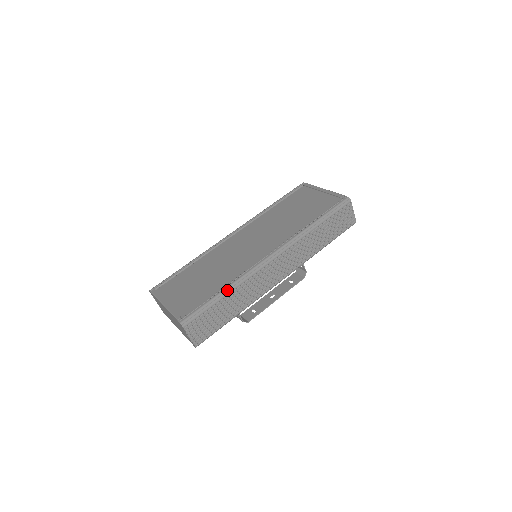
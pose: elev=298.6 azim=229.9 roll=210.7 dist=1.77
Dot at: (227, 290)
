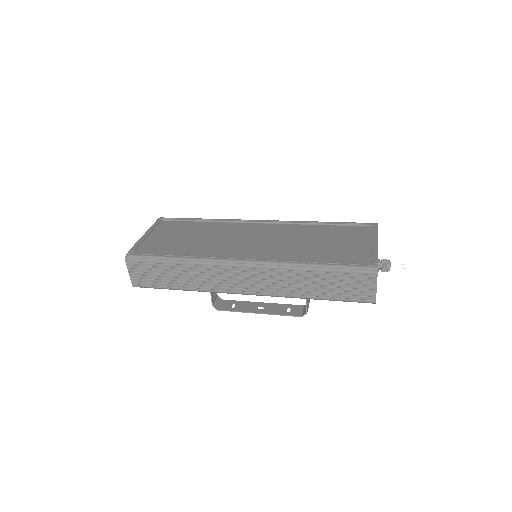
Dot at: (181, 260)
